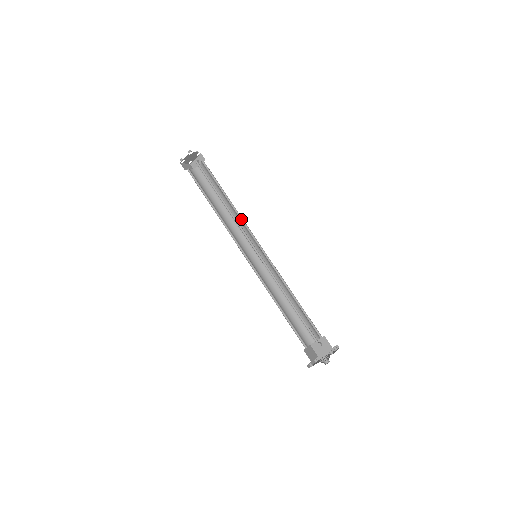
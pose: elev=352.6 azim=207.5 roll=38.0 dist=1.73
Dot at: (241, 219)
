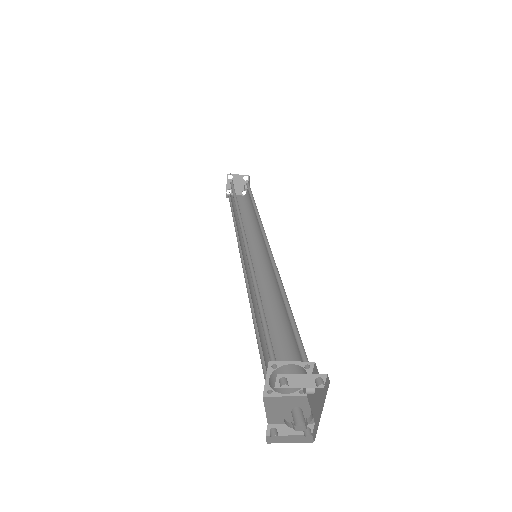
Dot at: (260, 220)
